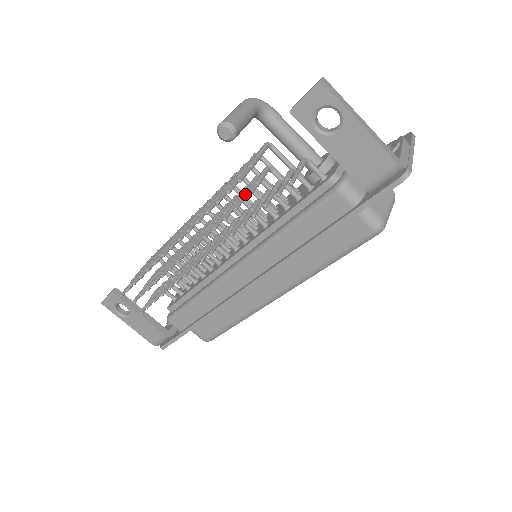
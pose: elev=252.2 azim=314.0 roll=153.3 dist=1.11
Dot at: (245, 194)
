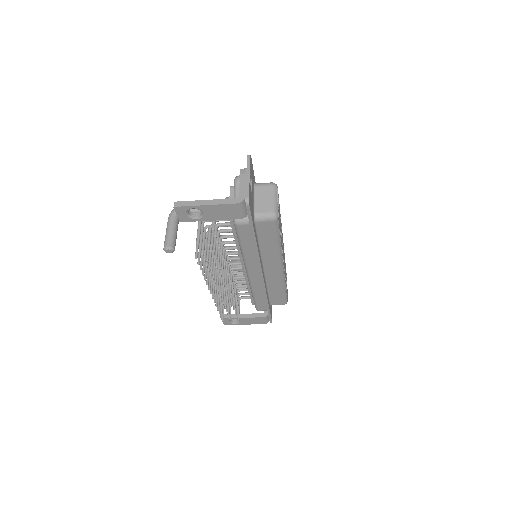
Dot at: (210, 252)
